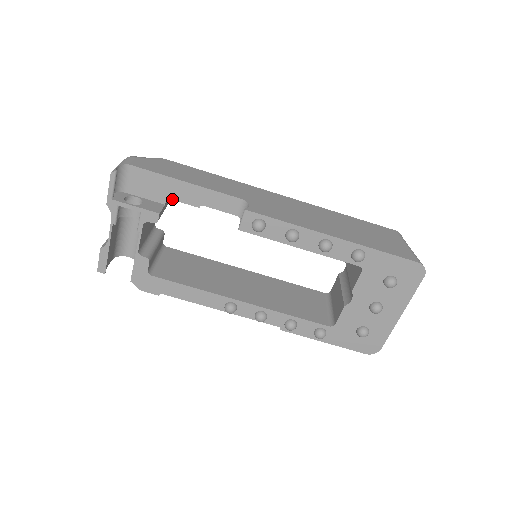
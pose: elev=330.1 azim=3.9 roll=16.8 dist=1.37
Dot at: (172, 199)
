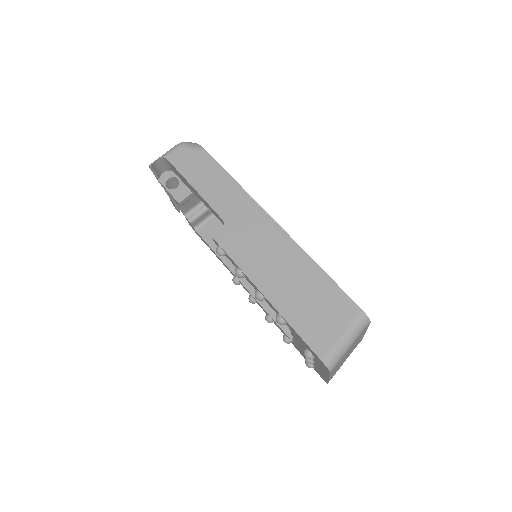
Dot at: (194, 192)
